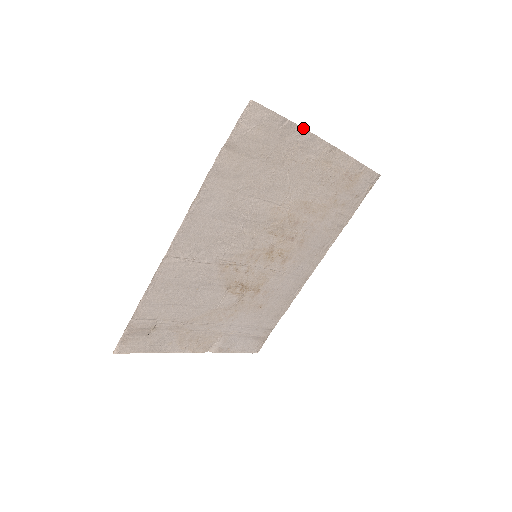
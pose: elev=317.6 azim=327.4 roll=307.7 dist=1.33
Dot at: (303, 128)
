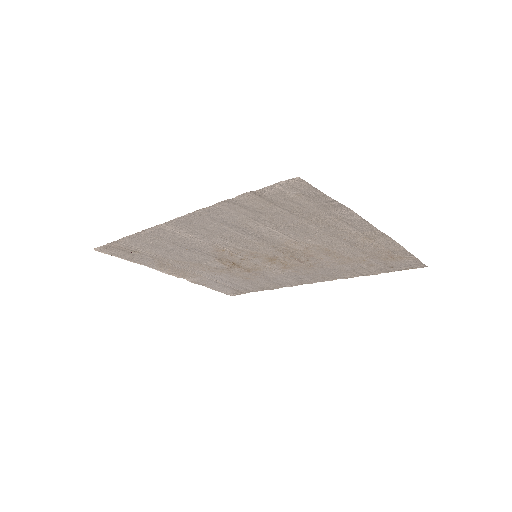
Dot at: (354, 212)
